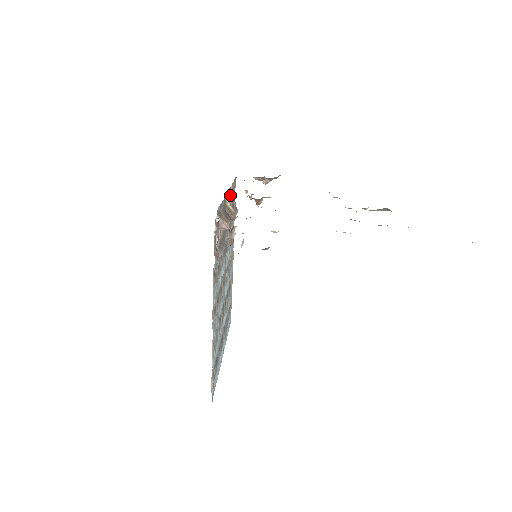
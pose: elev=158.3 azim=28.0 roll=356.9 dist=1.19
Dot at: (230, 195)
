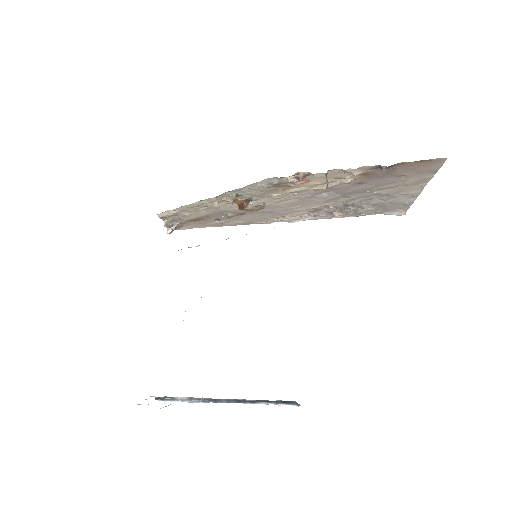
Dot at: occluded
